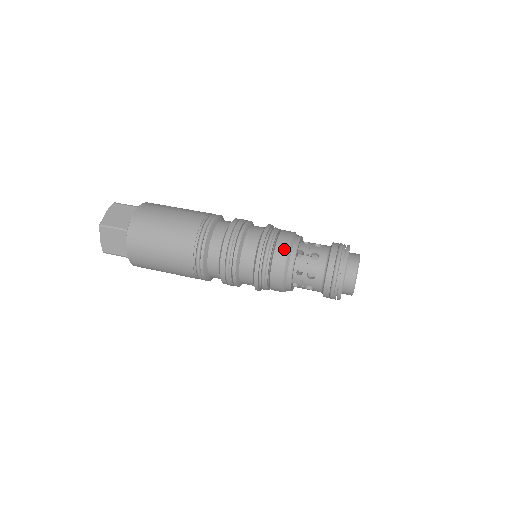
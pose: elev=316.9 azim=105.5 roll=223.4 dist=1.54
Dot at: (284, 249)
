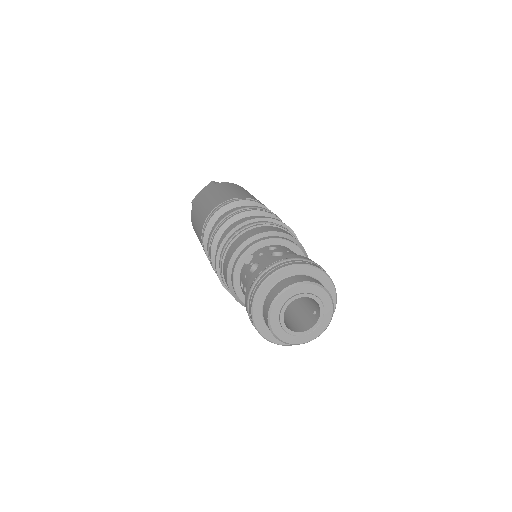
Dot at: (233, 249)
